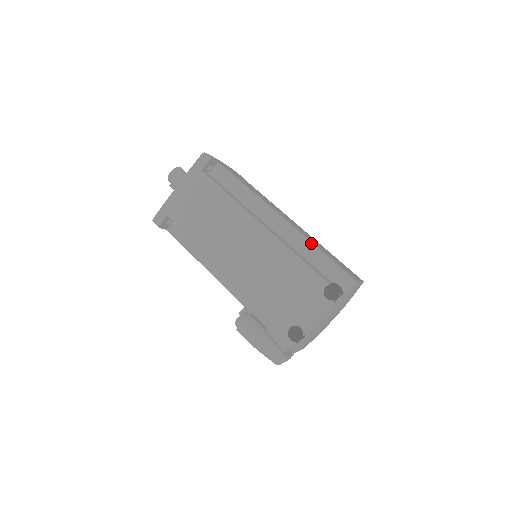
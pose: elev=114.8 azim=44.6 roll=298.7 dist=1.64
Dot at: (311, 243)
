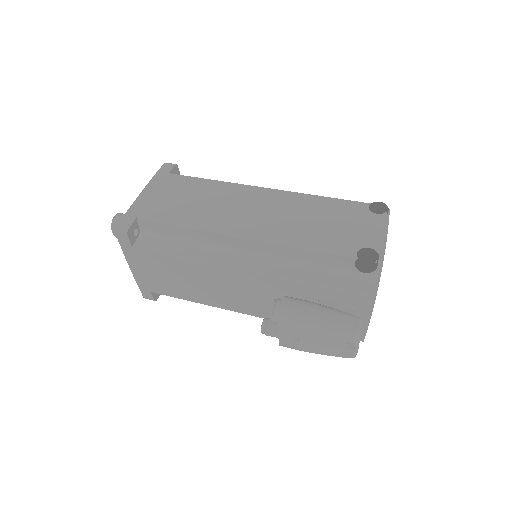
Dot at: occluded
